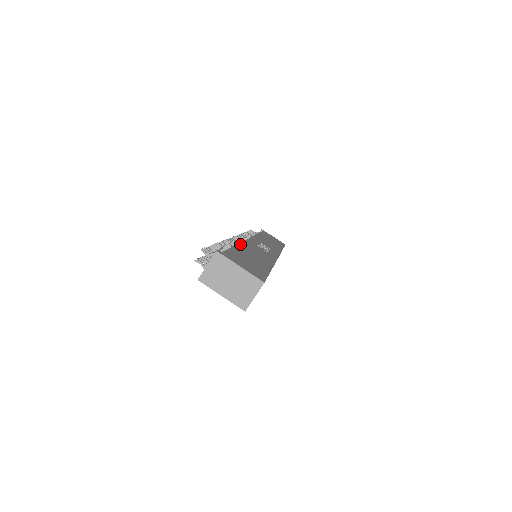
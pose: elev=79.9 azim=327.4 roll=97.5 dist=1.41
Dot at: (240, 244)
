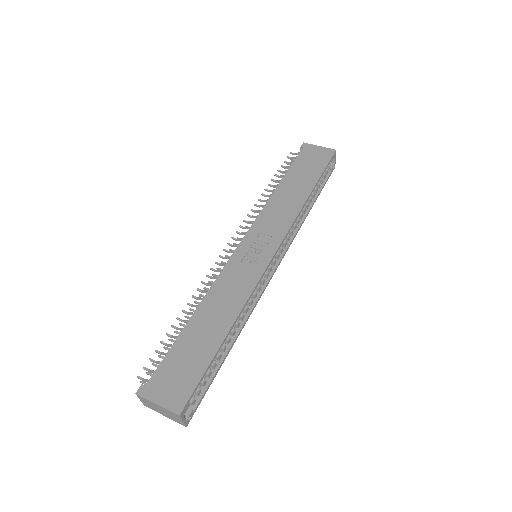
Dot at: (200, 305)
